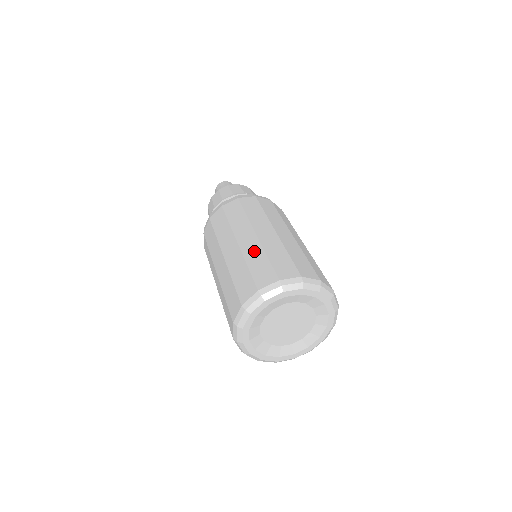
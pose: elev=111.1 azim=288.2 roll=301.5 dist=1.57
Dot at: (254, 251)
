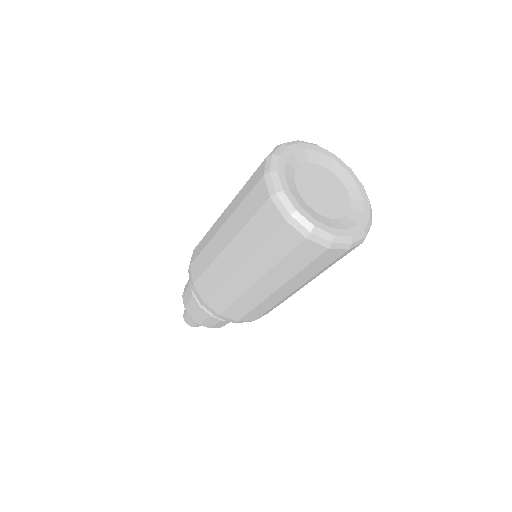
Dot at: occluded
